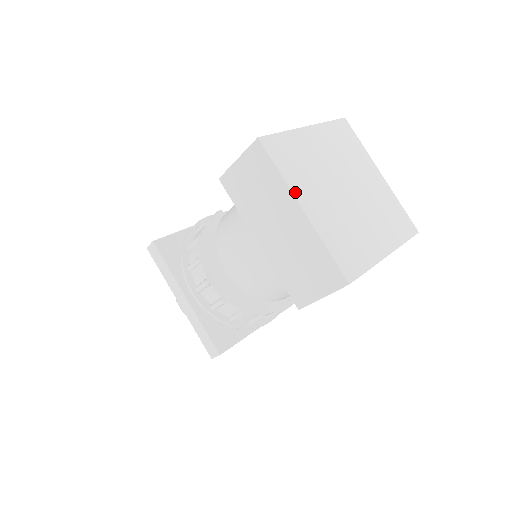
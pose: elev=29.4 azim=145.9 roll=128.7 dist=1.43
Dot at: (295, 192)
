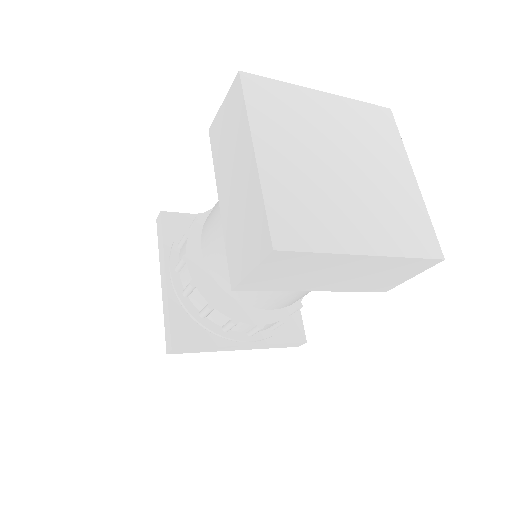
Dot at: (255, 133)
